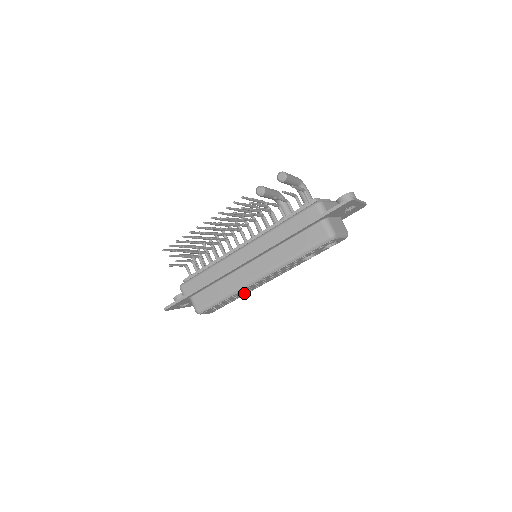
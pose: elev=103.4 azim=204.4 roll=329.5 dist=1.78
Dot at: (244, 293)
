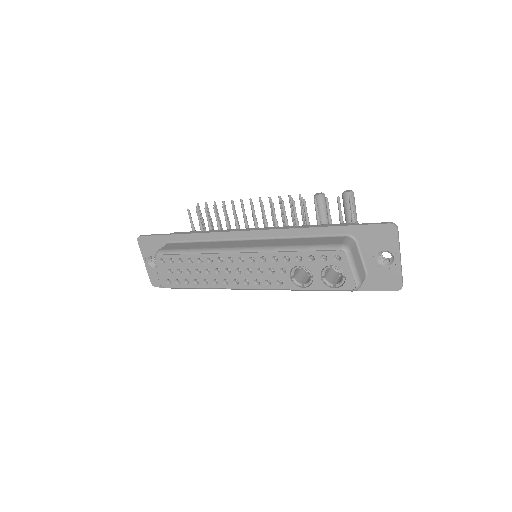
Dot at: (208, 279)
